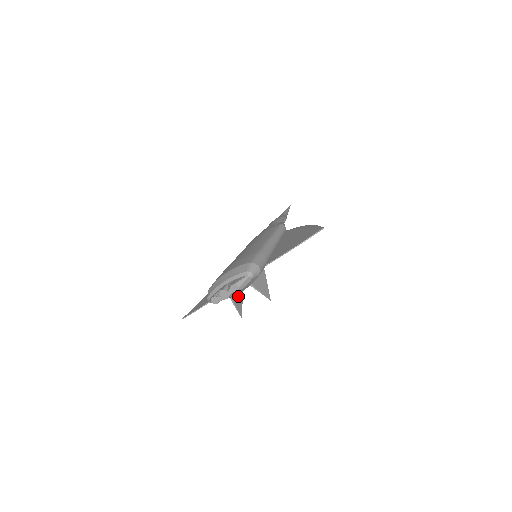
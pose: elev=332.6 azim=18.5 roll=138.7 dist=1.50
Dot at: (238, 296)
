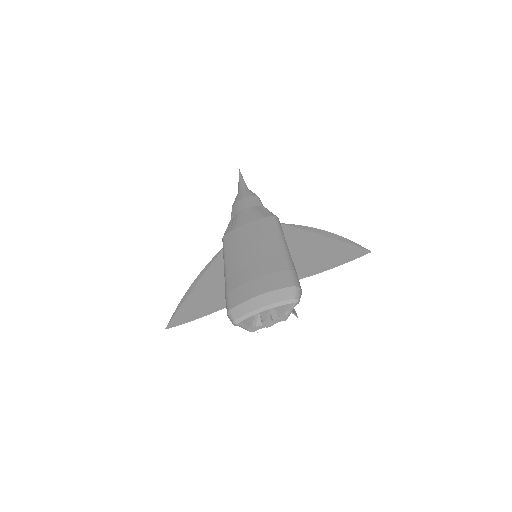
Dot at: occluded
